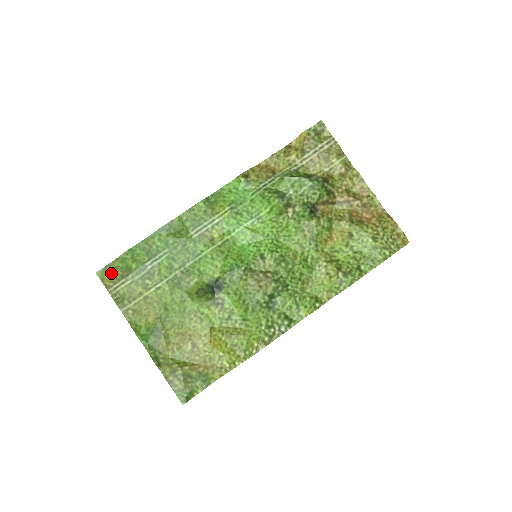
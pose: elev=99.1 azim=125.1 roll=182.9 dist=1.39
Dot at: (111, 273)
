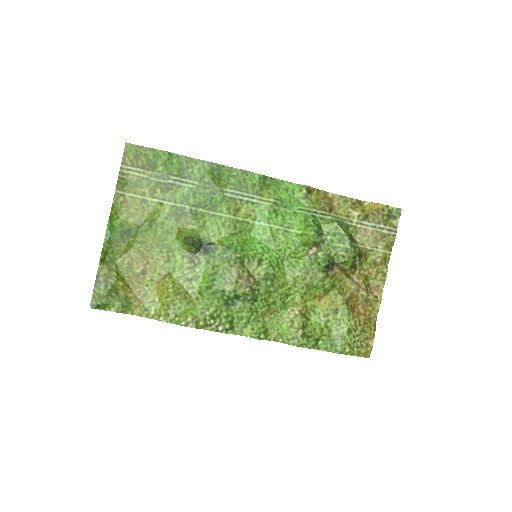
Dot at: (137, 155)
